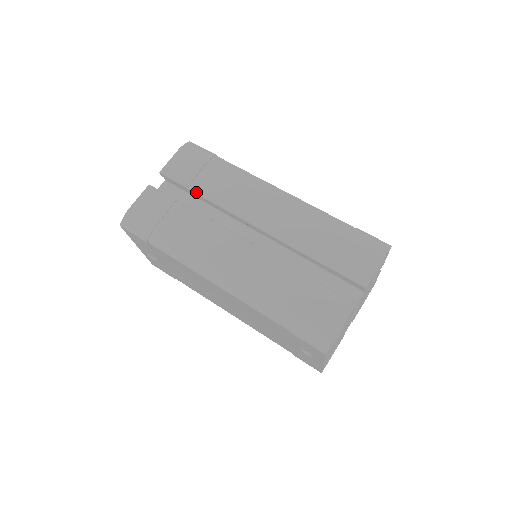
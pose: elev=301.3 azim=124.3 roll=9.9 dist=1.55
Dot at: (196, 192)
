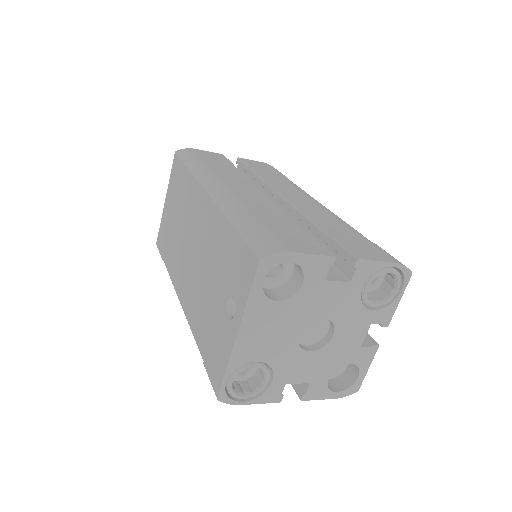
Dot at: (254, 171)
